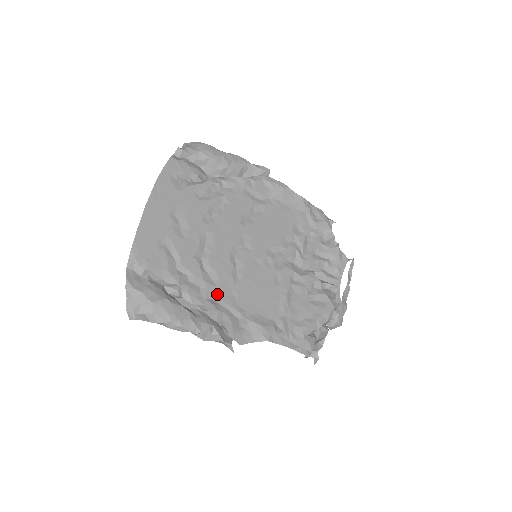
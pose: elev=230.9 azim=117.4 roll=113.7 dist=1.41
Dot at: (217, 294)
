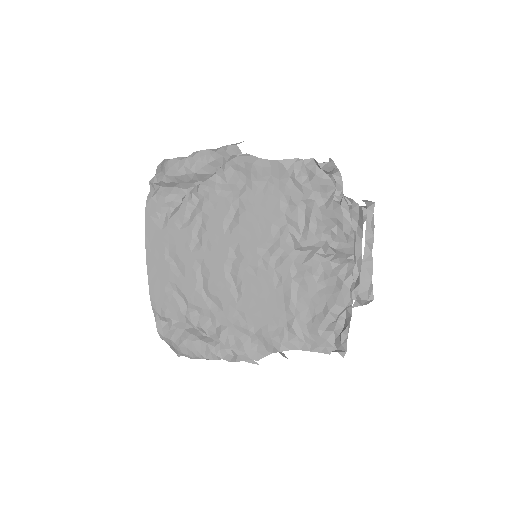
Dot at: (225, 319)
